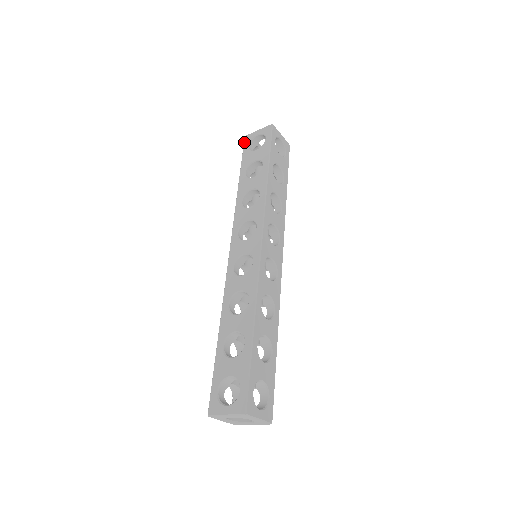
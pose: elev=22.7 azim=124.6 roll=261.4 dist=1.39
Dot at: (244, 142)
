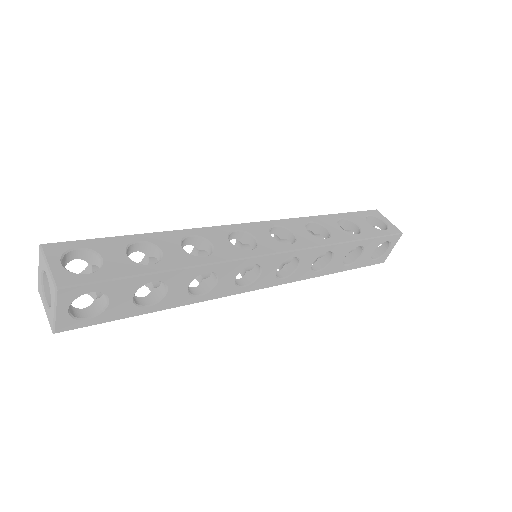
Dot at: occluded
